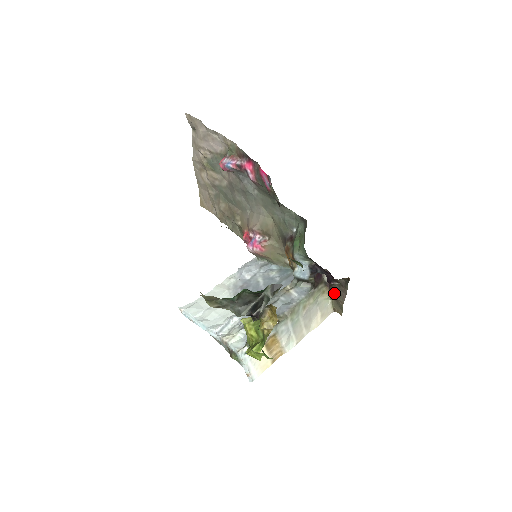
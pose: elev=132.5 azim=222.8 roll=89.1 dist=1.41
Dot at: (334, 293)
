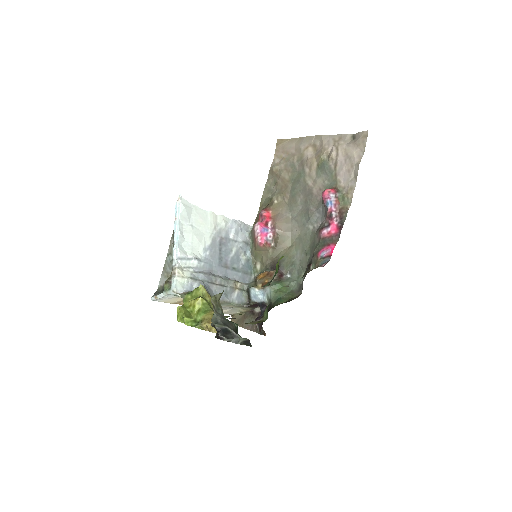
Dot at: (248, 317)
